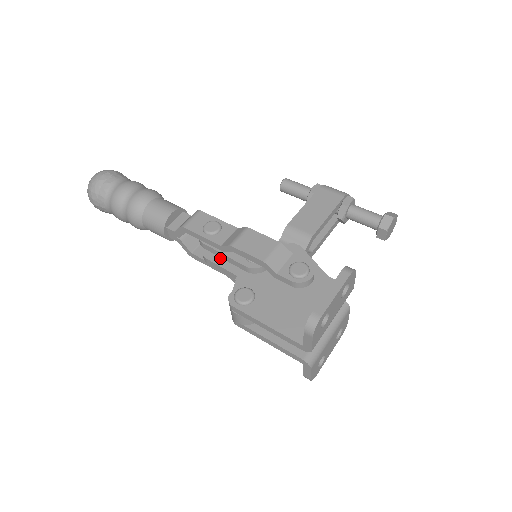
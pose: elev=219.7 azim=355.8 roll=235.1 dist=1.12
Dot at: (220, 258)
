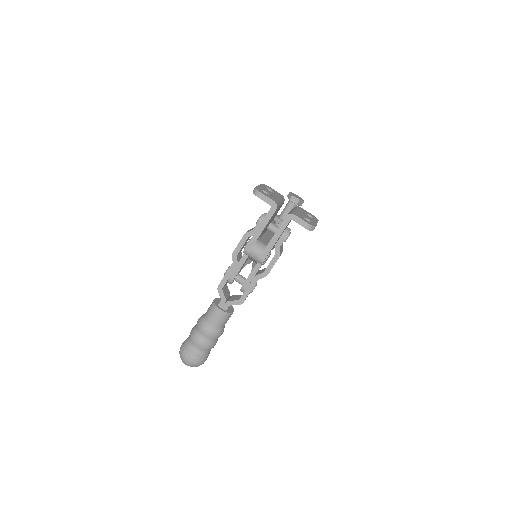
Dot at: occluded
